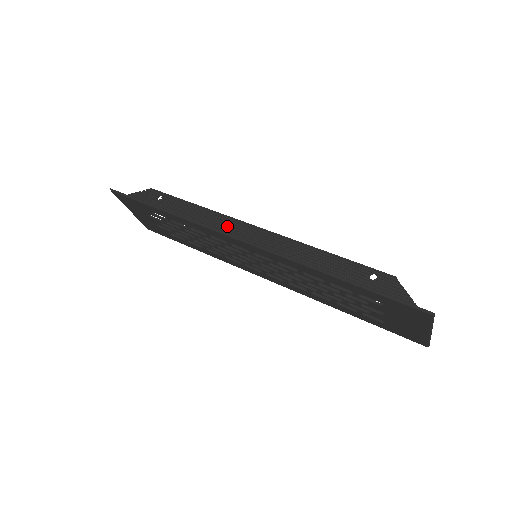
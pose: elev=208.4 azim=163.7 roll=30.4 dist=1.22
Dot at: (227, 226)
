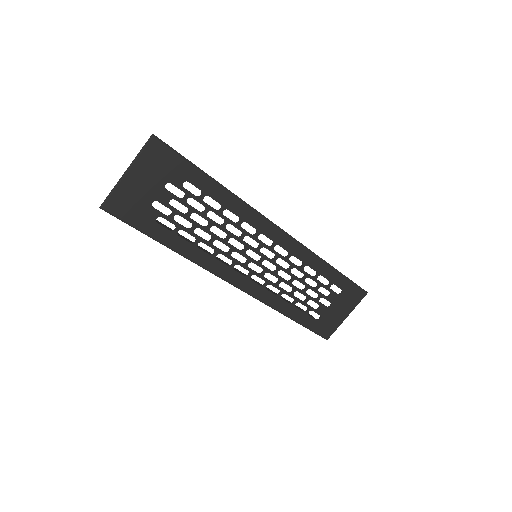
Dot at: occluded
